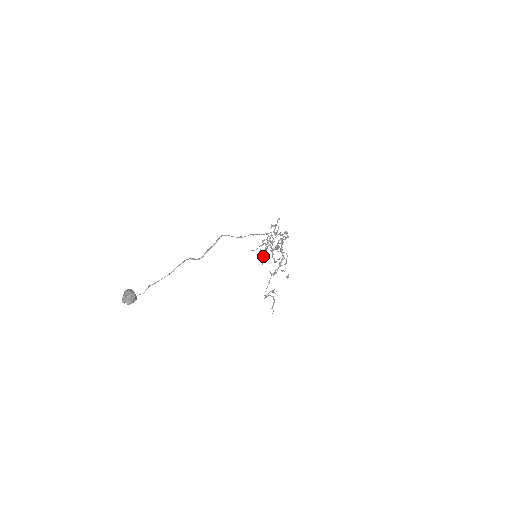
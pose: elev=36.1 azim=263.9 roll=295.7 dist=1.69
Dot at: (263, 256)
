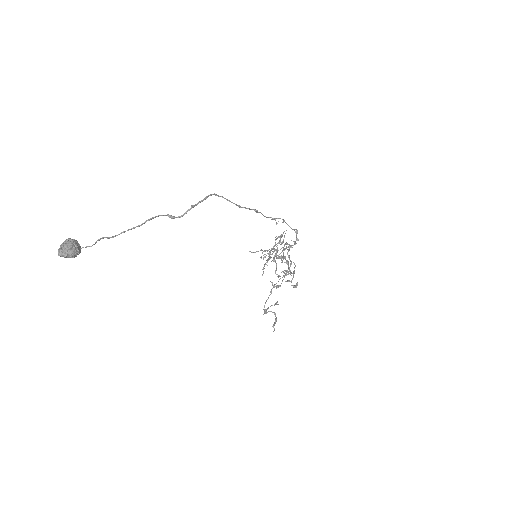
Dot at: (264, 265)
